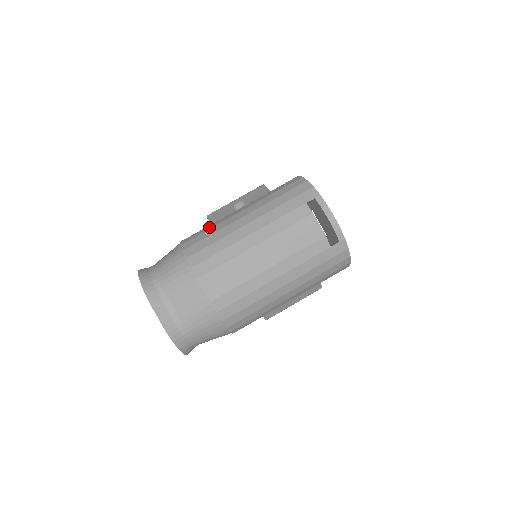
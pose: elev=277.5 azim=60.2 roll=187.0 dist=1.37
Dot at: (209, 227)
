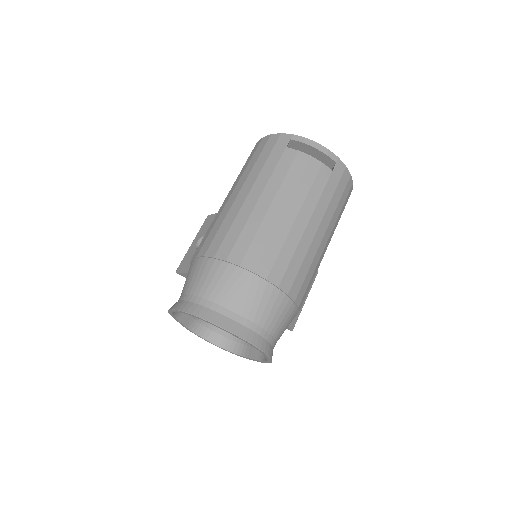
Dot at: (211, 226)
